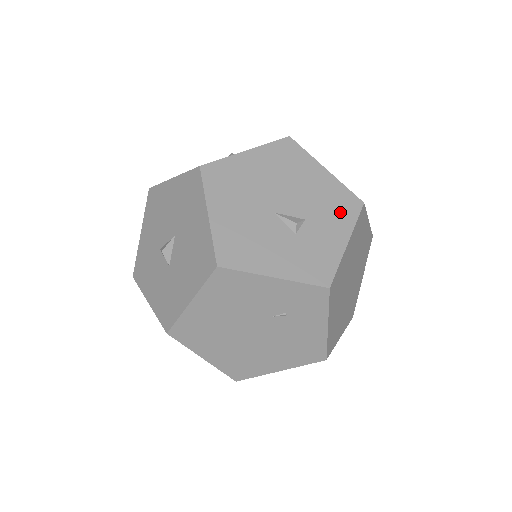
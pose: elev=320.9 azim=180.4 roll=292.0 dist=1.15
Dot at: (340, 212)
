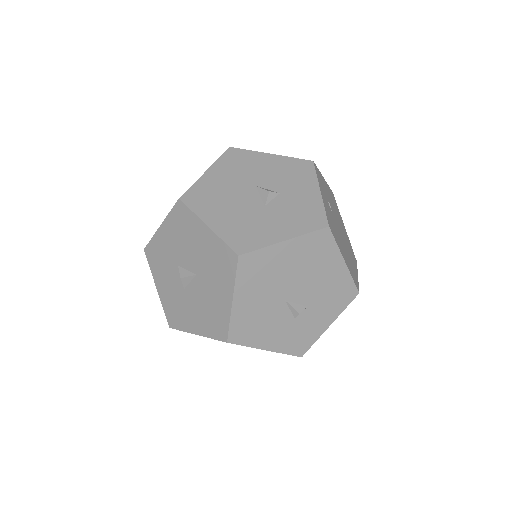
Dot at: (337, 301)
